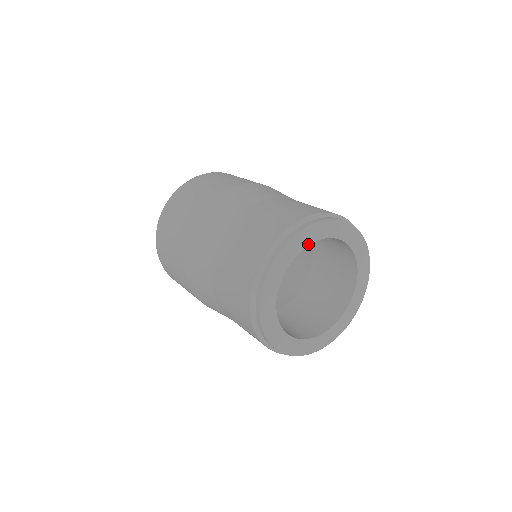
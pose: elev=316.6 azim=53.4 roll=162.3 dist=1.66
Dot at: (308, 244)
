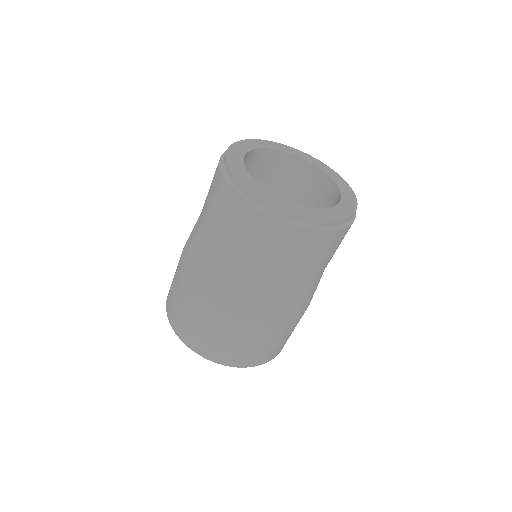
Dot at: (244, 155)
